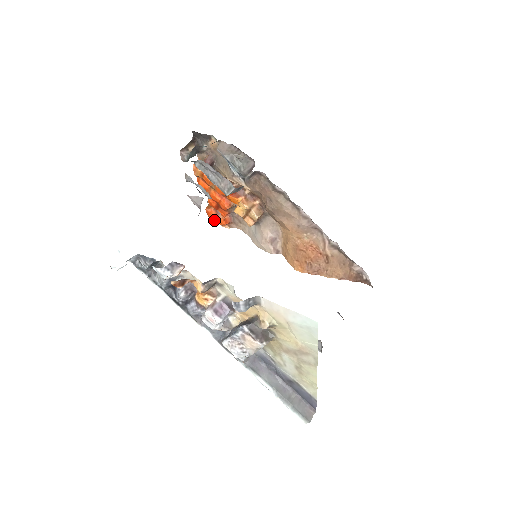
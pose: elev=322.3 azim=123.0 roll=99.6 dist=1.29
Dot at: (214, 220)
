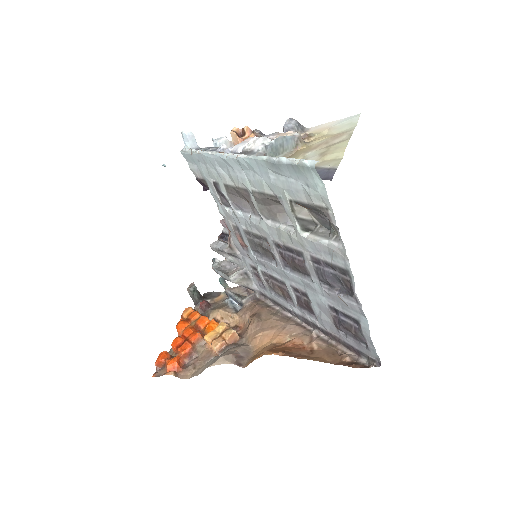
Dot at: (156, 374)
